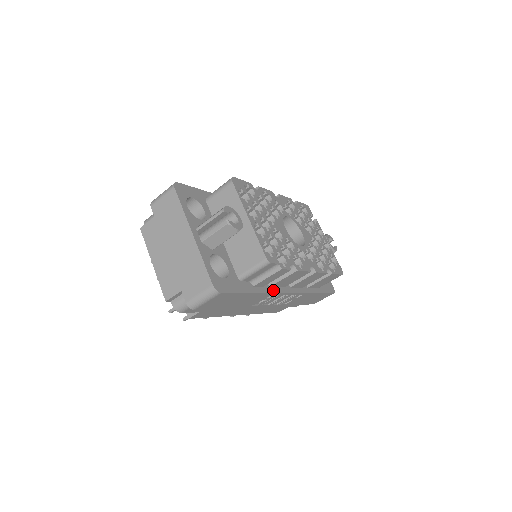
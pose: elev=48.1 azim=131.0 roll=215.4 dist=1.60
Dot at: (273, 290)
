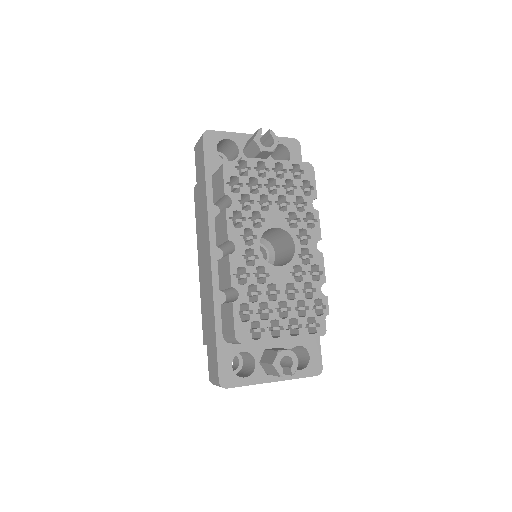
Dot at: occluded
